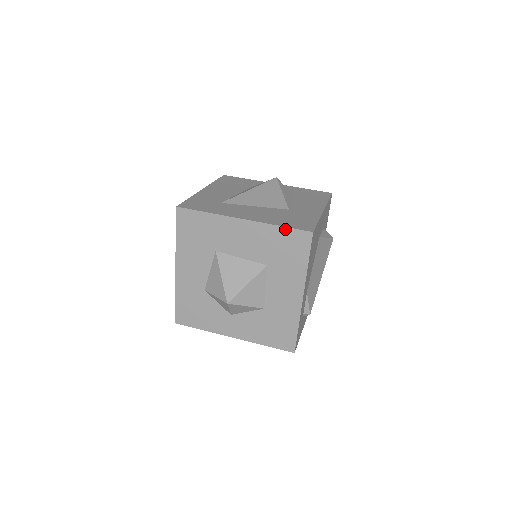
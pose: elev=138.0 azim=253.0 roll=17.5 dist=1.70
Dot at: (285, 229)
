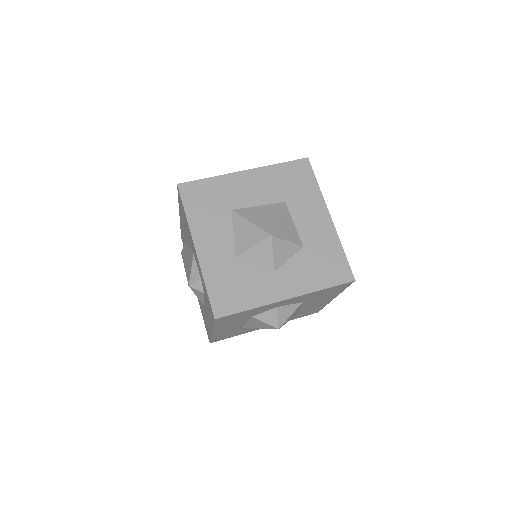
Dot at: (285, 164)
